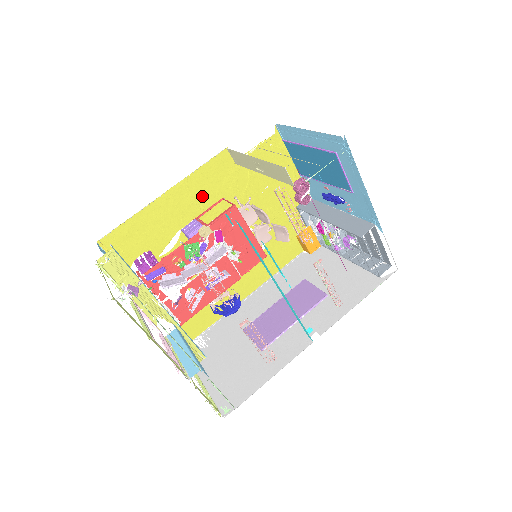
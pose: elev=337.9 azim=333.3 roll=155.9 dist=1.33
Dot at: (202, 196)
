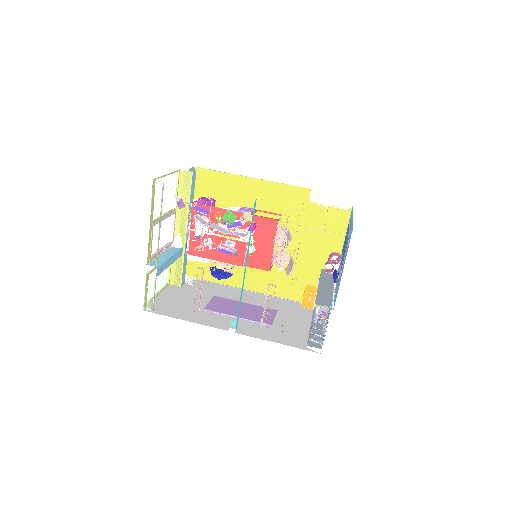
Dot at: (271, 201)
